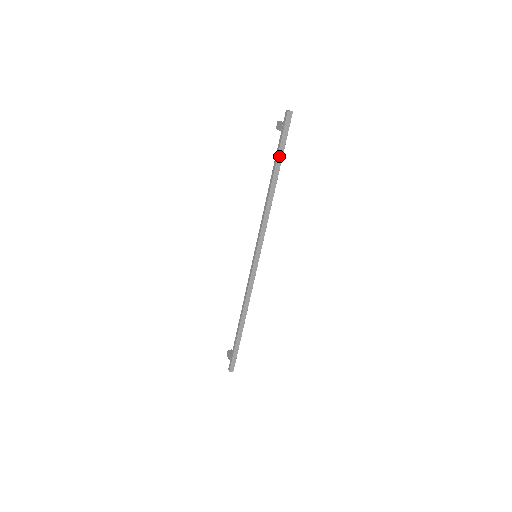
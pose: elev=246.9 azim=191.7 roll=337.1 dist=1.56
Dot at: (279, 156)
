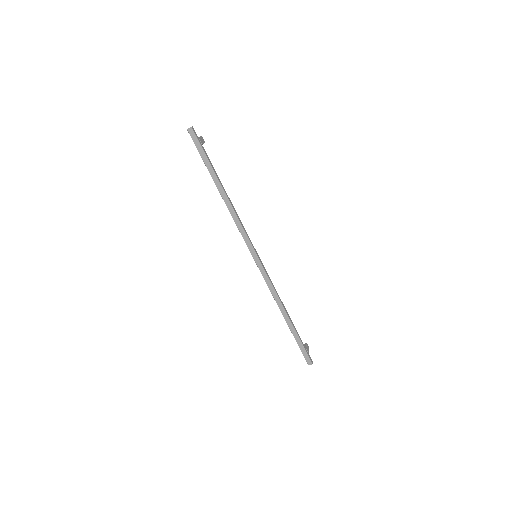
Dot at: (208, 167)
